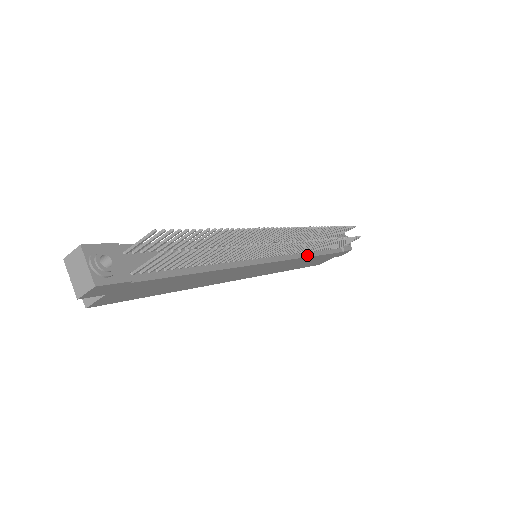
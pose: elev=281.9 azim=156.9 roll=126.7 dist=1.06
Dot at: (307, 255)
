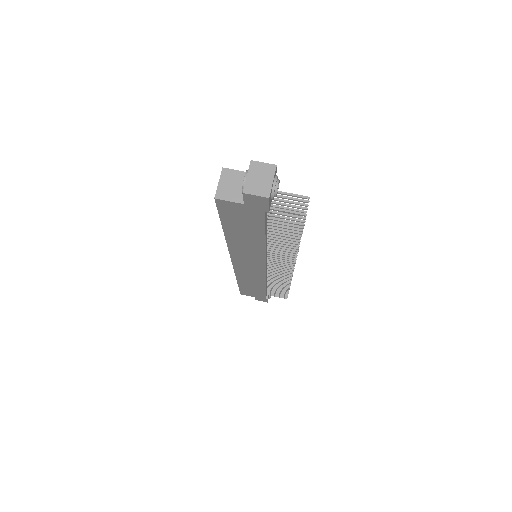
Dot at: occluded
